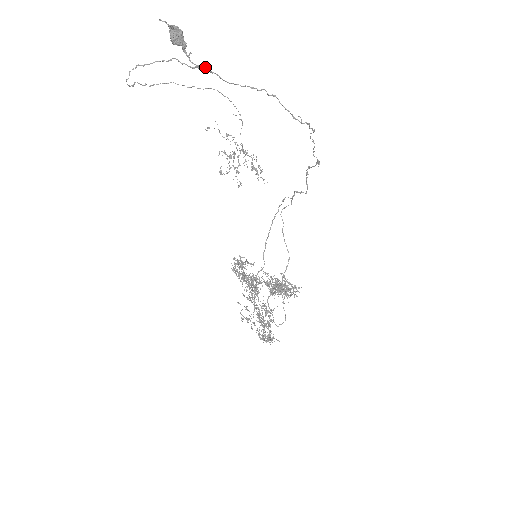
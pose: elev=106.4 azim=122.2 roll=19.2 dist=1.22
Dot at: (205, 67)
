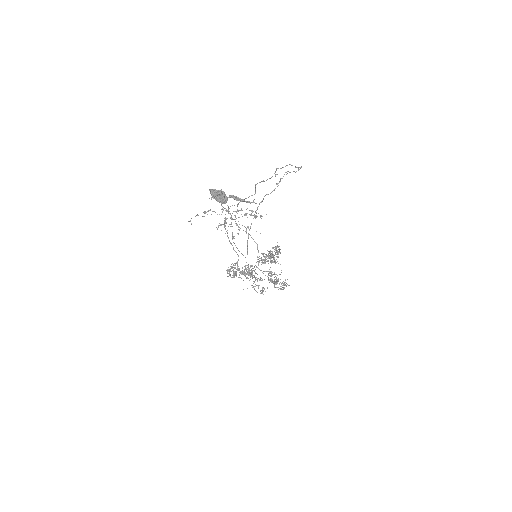
Dot at: occluded
